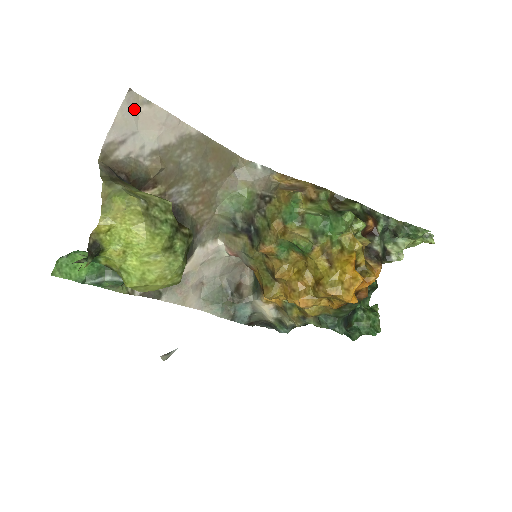
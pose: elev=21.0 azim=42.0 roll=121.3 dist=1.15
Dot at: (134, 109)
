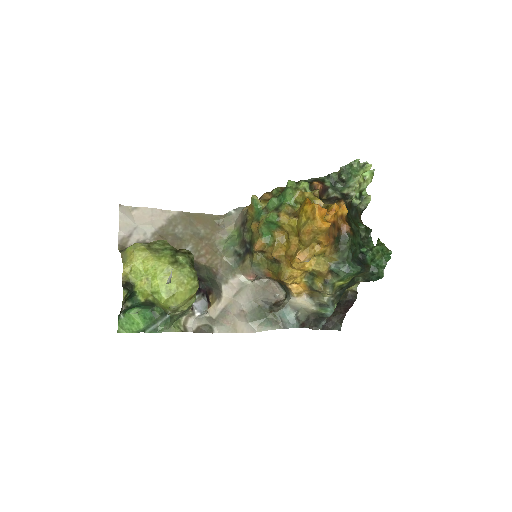
Dot at: (128, 215)
